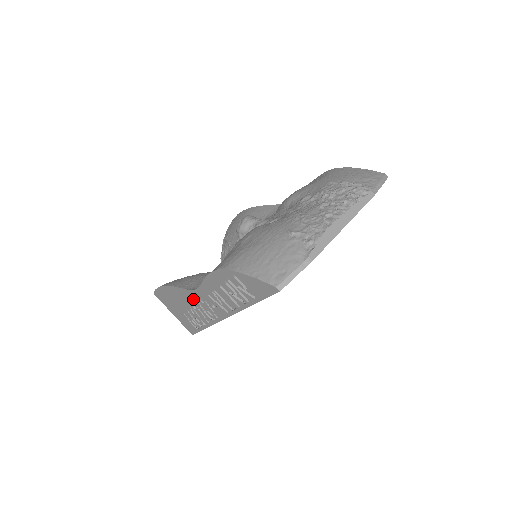
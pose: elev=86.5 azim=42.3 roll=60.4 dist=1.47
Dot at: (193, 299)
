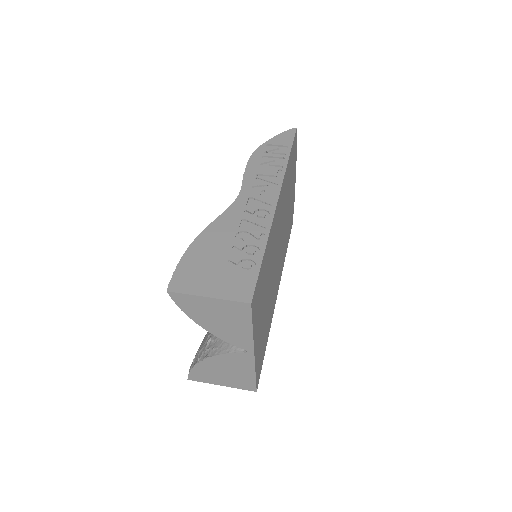
Dot at: (237, 214)
